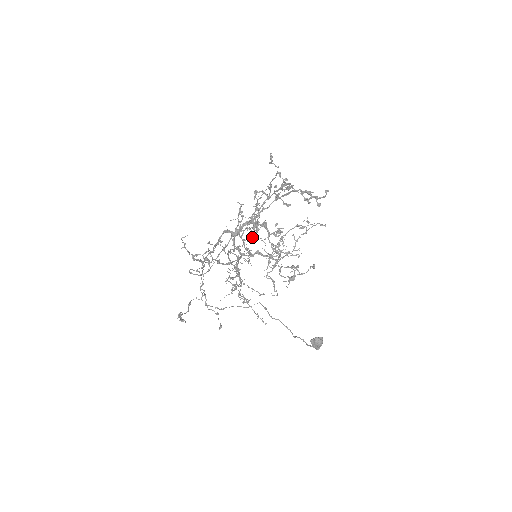
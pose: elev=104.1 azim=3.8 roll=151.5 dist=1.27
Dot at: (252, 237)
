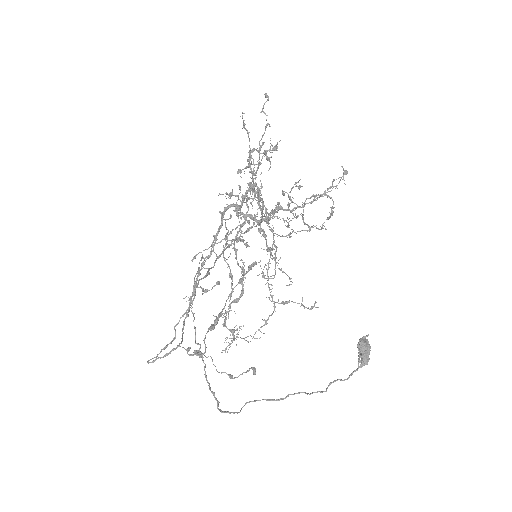
Dot at: occluded
